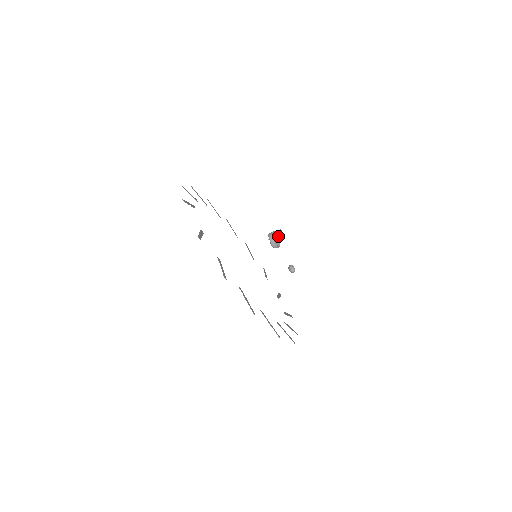
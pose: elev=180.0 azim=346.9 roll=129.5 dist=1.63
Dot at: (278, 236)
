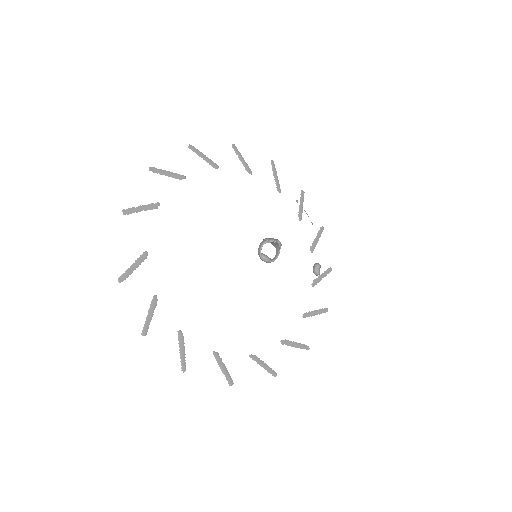
Dot at: (277, 244)
